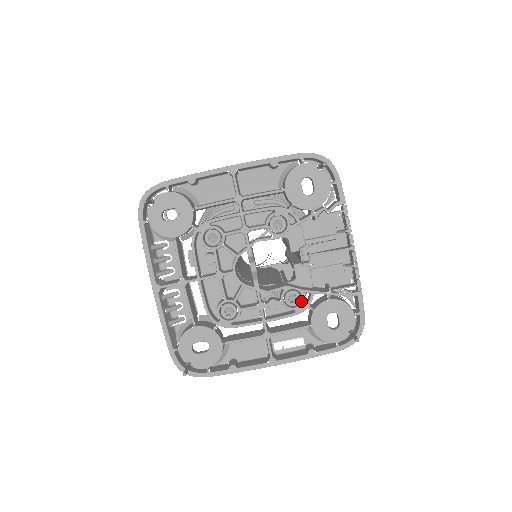
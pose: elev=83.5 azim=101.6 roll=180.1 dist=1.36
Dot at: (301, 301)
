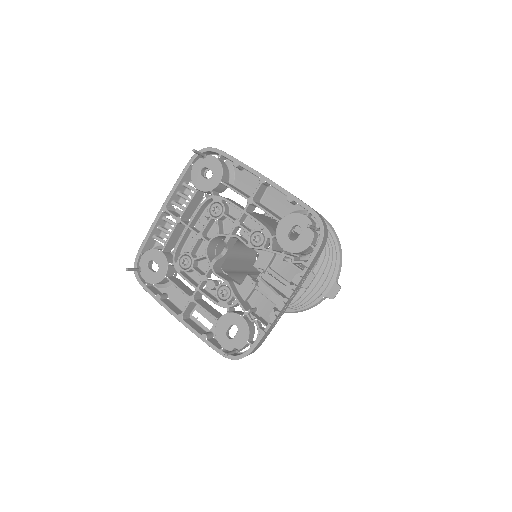
Dot at: occluded
